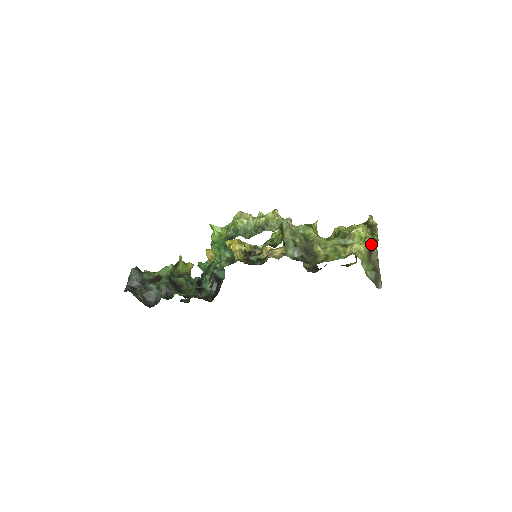
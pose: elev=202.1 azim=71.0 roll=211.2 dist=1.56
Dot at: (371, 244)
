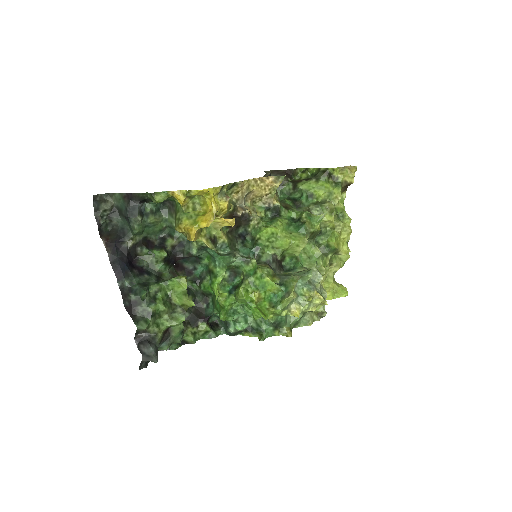
Dot at: occluded
